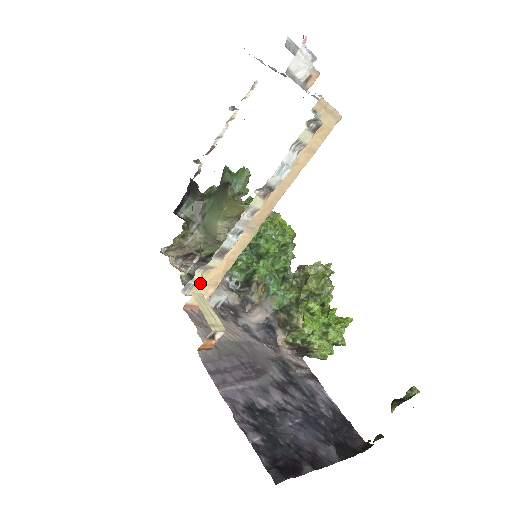
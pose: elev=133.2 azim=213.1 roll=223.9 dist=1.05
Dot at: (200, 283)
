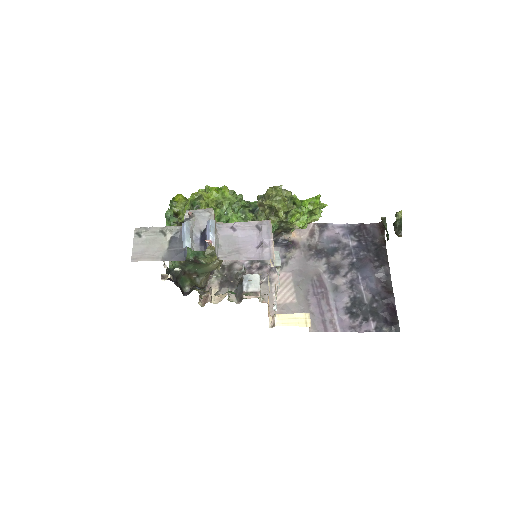
Dot at: occluded
